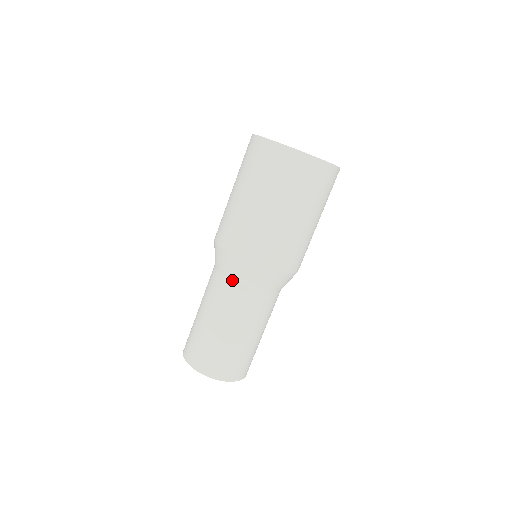
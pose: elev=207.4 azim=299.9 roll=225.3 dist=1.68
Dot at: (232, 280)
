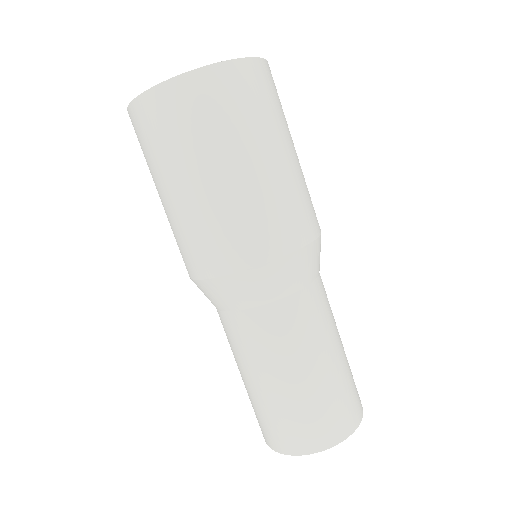
Dot at: (217, 309)
